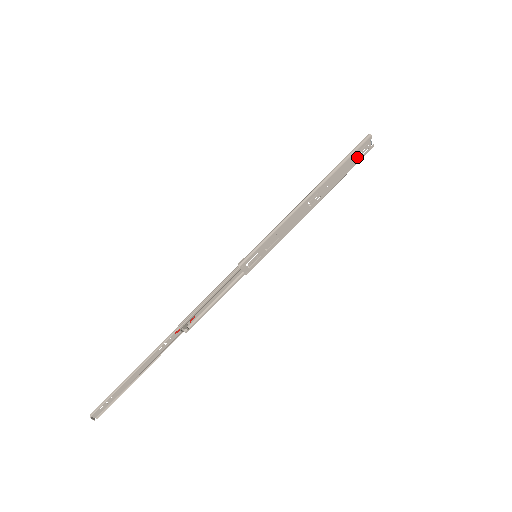
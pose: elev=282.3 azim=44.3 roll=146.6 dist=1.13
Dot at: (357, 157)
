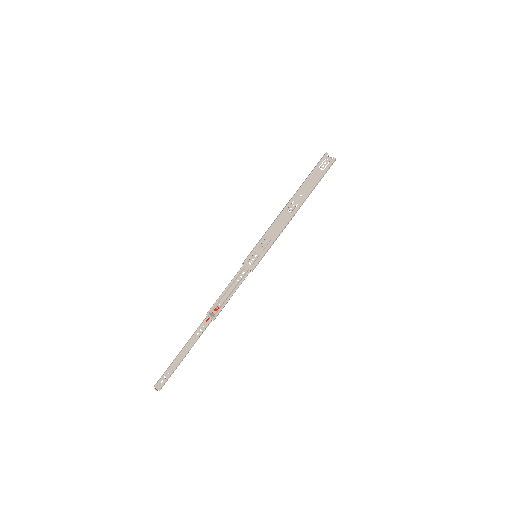
Dot at: (321, 170)
